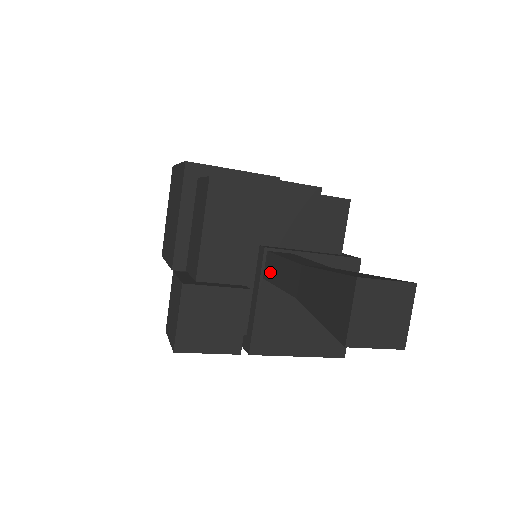
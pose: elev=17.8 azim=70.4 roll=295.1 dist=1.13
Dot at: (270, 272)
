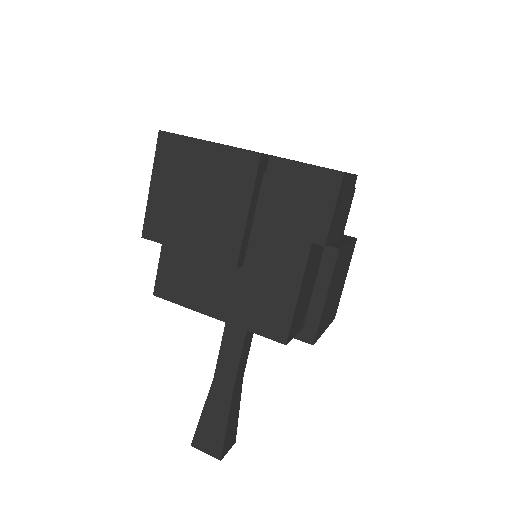
Dot at: occluded
